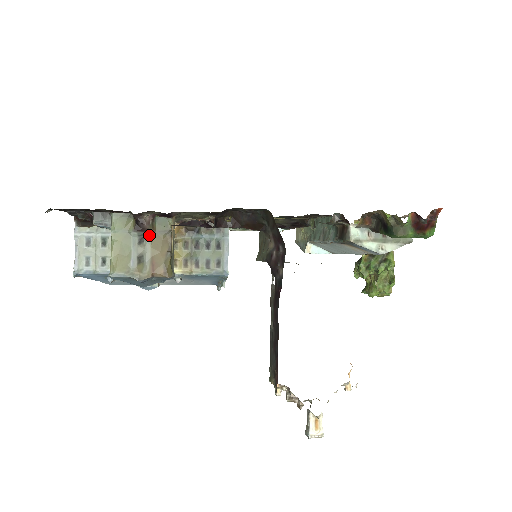
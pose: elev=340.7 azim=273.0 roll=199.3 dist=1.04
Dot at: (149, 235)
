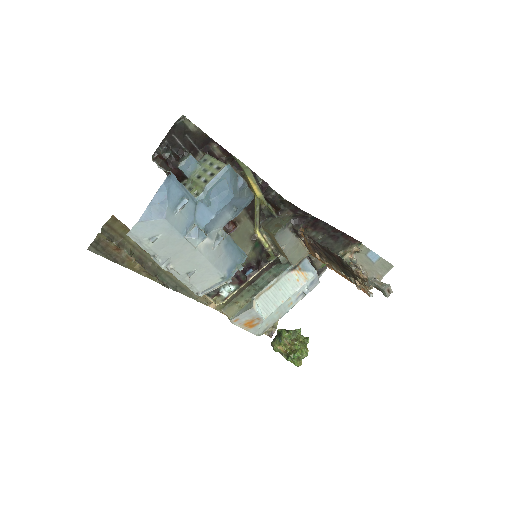
Dot at: occluded
